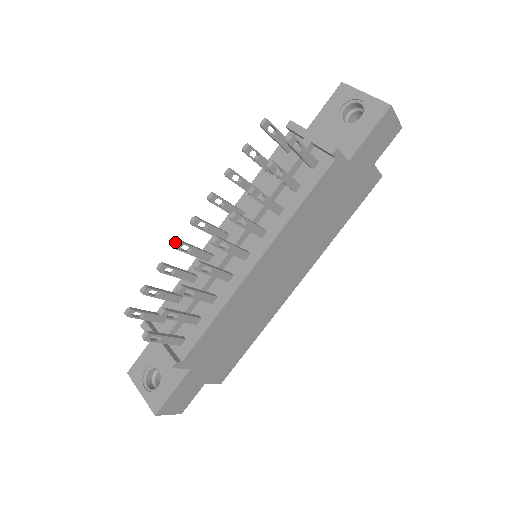
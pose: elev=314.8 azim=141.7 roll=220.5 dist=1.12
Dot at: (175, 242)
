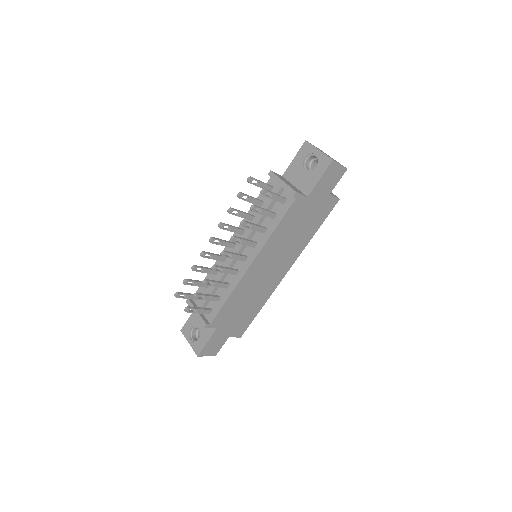
Dot at: (201, 253)
